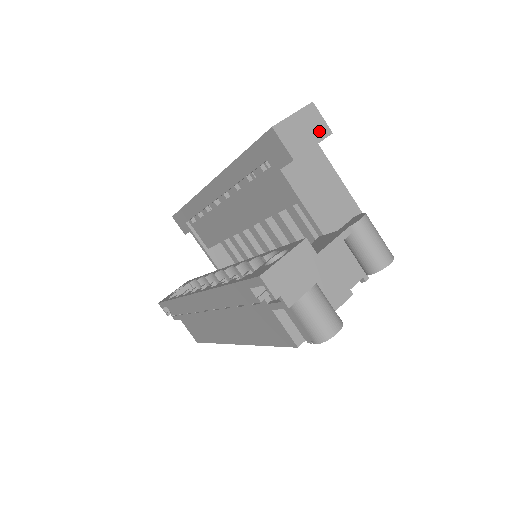
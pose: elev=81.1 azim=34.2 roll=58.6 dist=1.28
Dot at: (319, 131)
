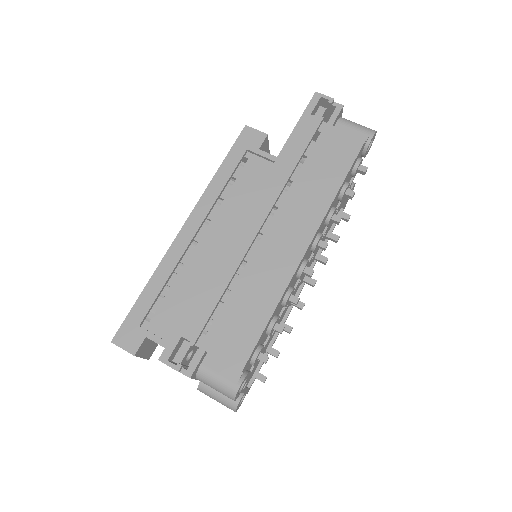
Dot at: occluded
